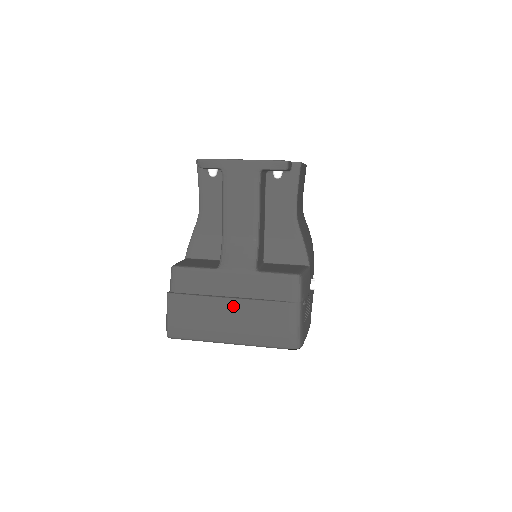
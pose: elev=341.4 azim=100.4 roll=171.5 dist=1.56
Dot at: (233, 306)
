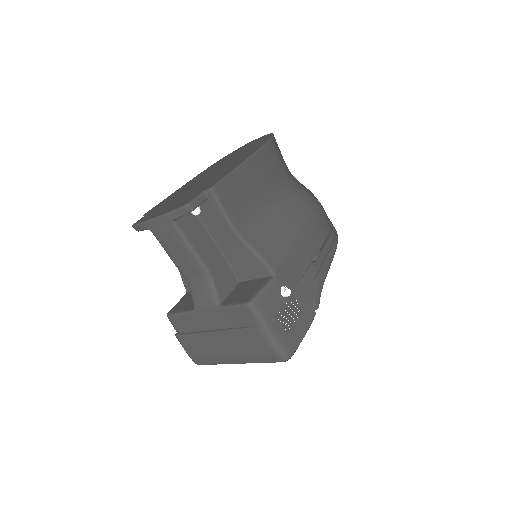
Dot at: (219, 337)
